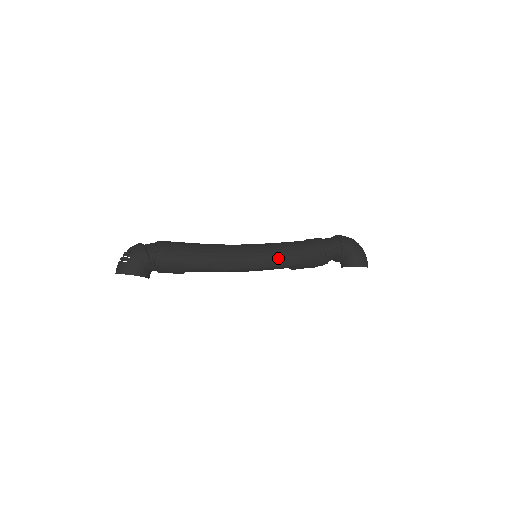
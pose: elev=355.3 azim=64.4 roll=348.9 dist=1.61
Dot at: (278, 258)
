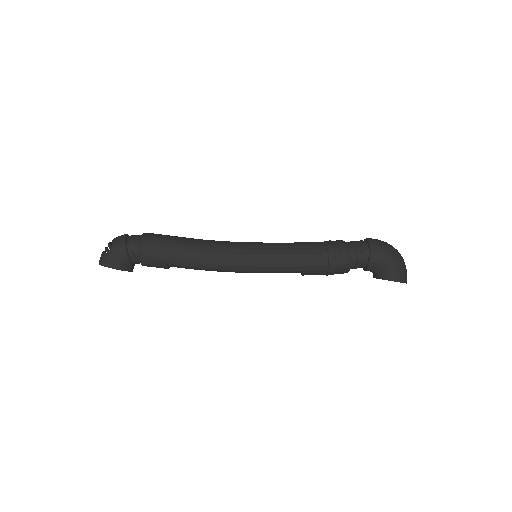
Dot at: (276, 262)
